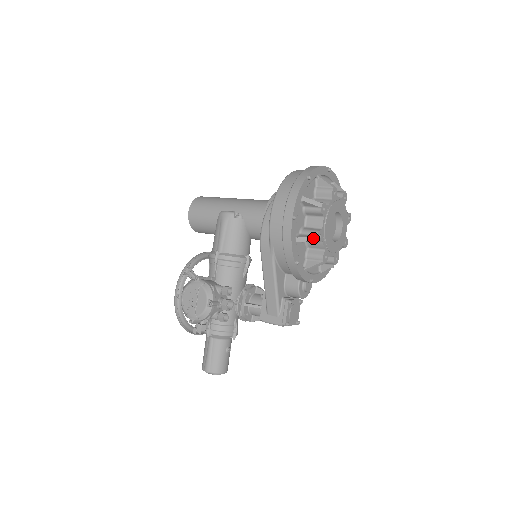
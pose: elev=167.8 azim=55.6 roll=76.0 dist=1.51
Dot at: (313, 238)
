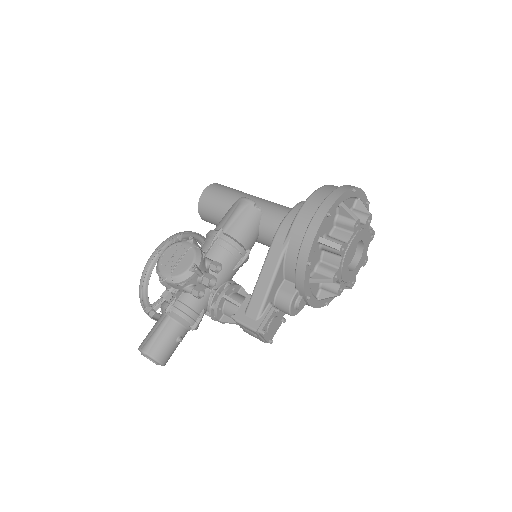
Dot at: (336, 246)
